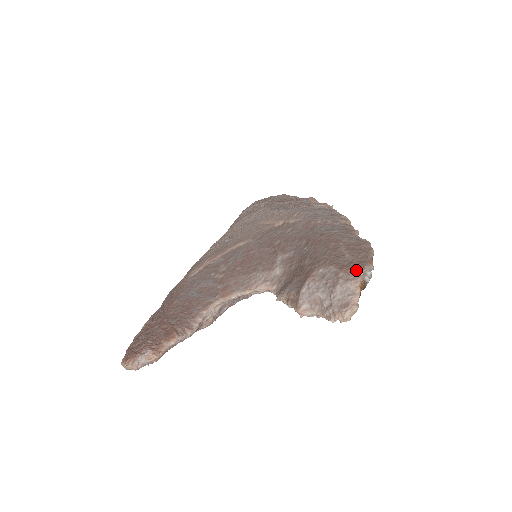
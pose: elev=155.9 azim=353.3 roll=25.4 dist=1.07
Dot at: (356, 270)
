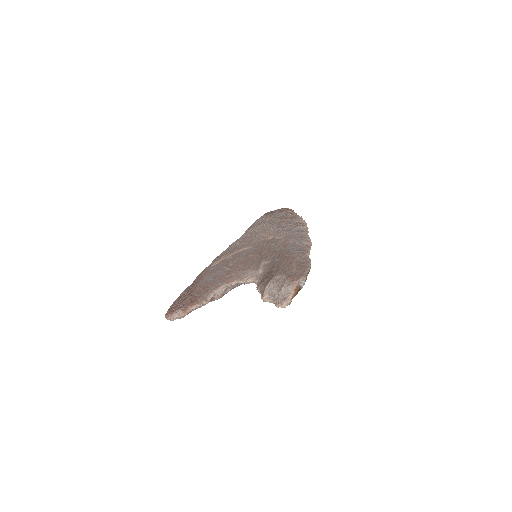
Dot at: (295, 279)
